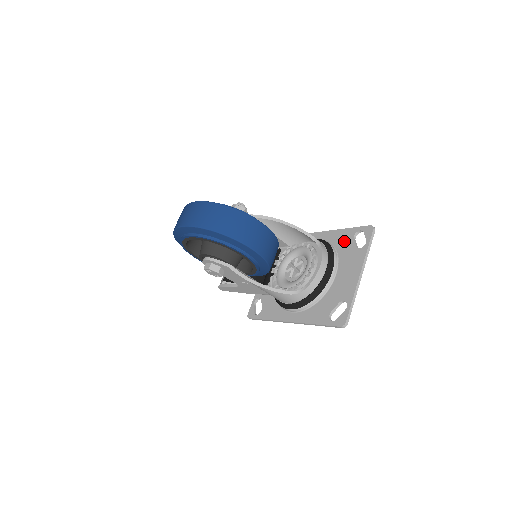
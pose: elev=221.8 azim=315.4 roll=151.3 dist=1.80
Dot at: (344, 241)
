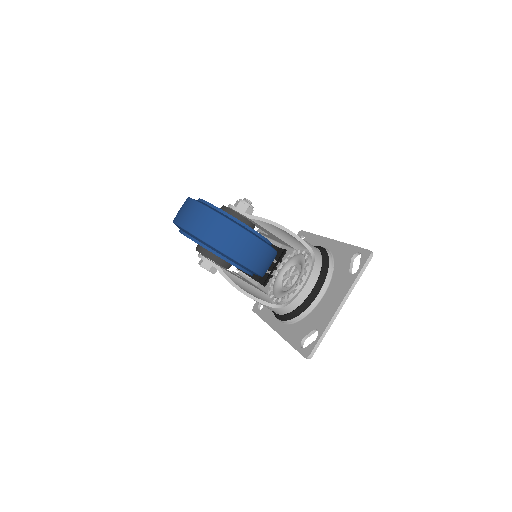
Dot at: (343, 259)
